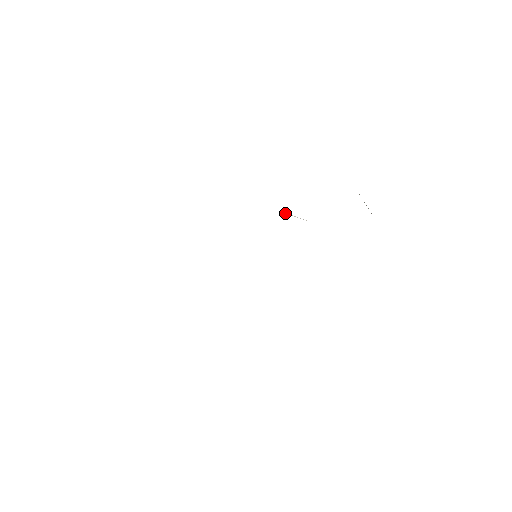
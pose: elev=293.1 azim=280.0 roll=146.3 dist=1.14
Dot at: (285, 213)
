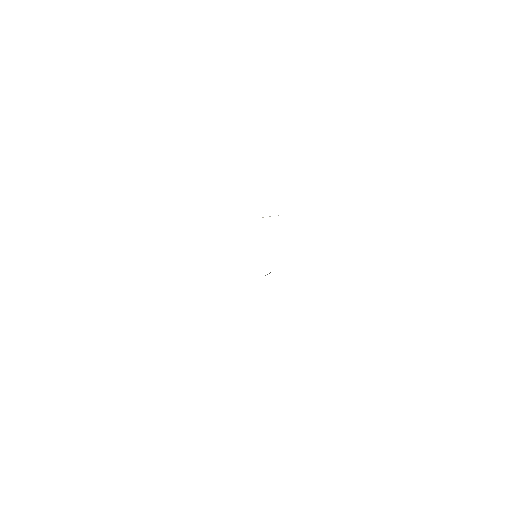
Dot at: occluded
